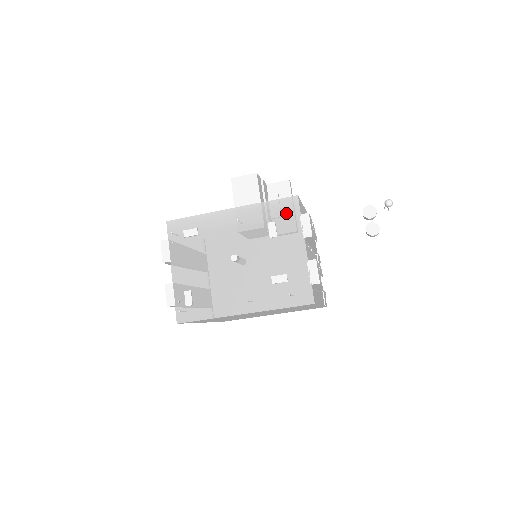
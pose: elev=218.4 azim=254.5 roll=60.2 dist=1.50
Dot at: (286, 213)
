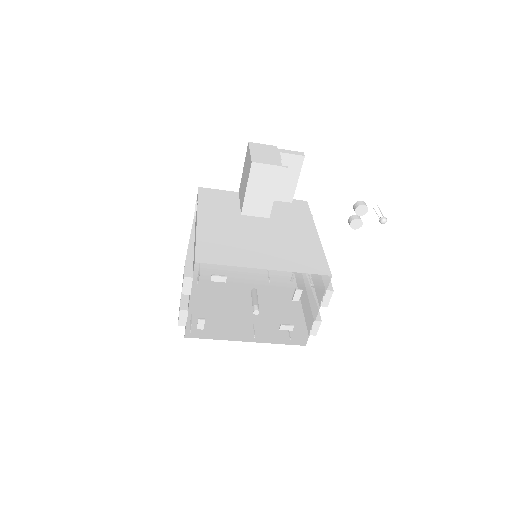
Dot at: (315, 286)
